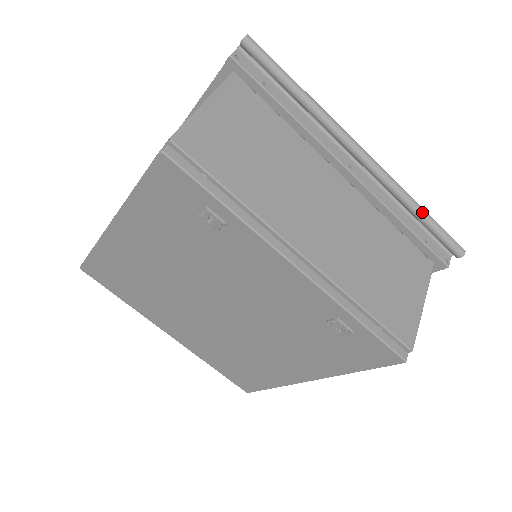
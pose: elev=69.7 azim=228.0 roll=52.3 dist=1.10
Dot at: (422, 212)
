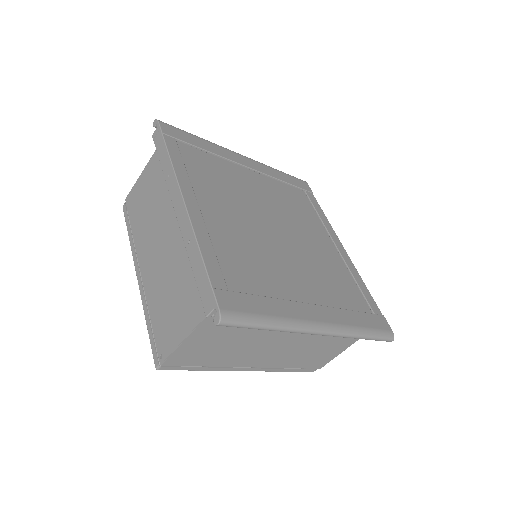
Dot at: occluded
